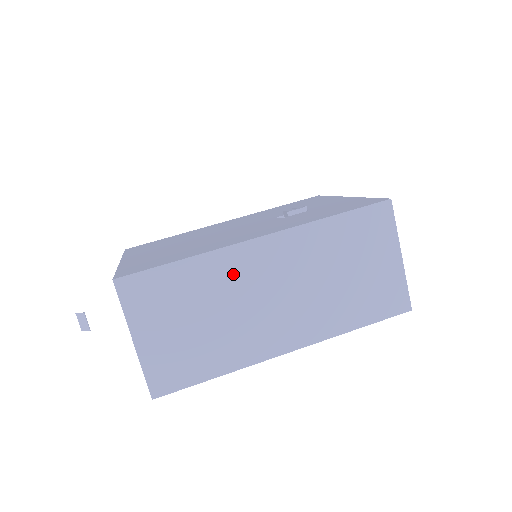
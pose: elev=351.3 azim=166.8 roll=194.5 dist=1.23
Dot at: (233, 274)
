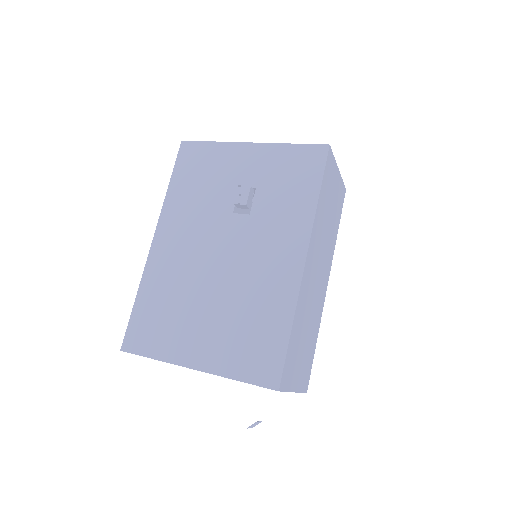
Dot at: (306, 296)
